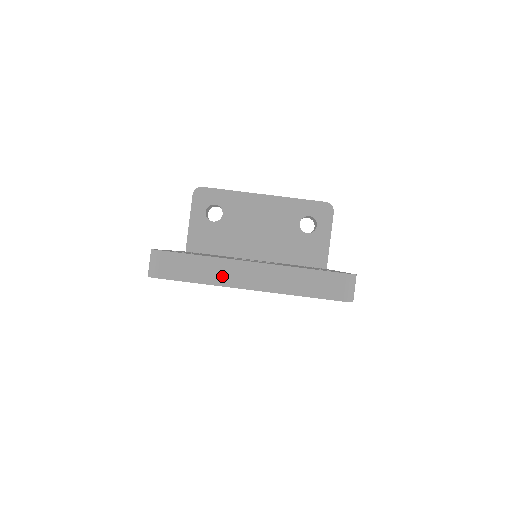
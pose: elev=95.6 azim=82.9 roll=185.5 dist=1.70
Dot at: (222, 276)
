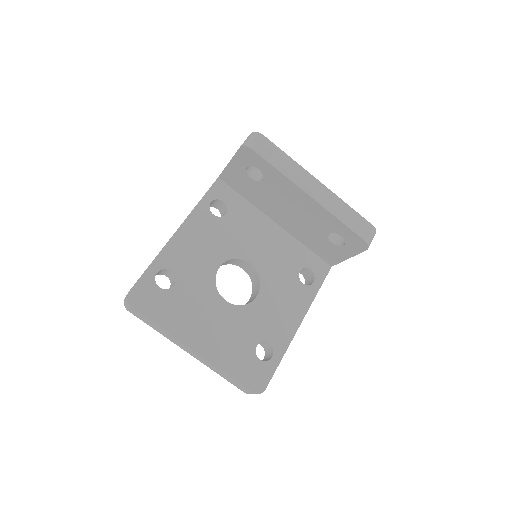
Dot at: (171, 339)
